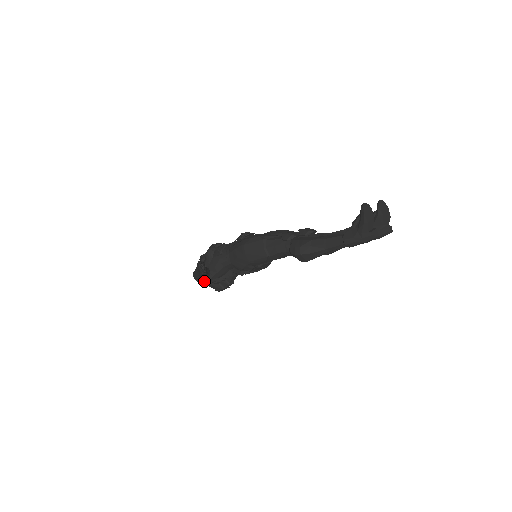
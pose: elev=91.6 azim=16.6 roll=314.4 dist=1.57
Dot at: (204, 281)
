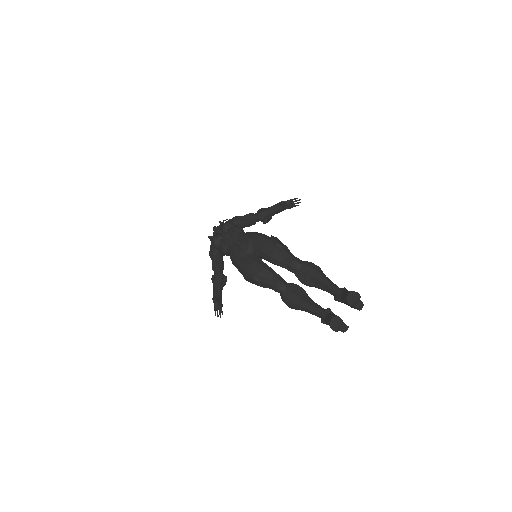
Dot at: occluded
